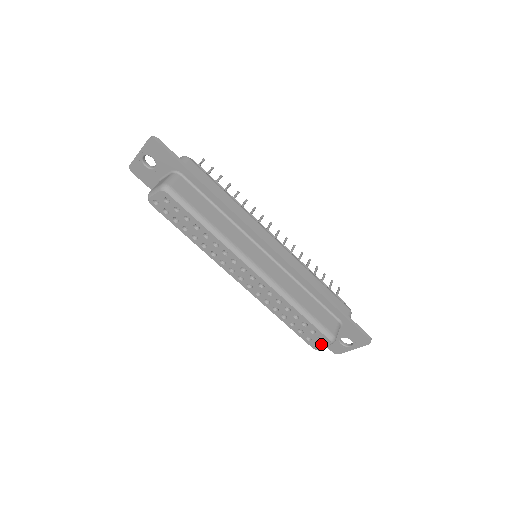
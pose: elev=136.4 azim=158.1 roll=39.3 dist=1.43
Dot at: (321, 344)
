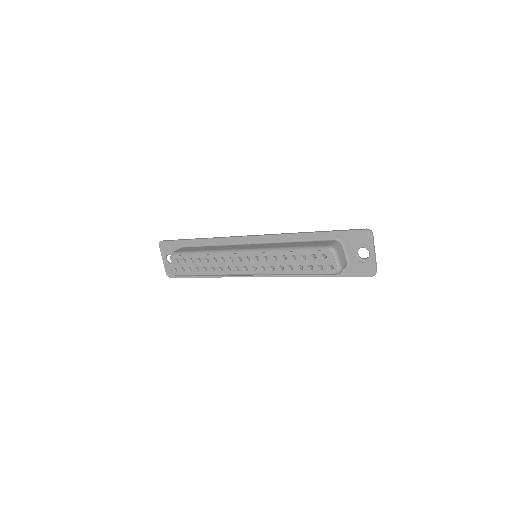
Dot at: (330, 262)
